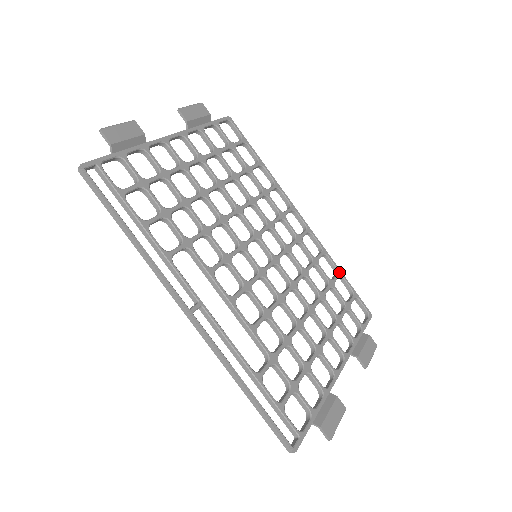
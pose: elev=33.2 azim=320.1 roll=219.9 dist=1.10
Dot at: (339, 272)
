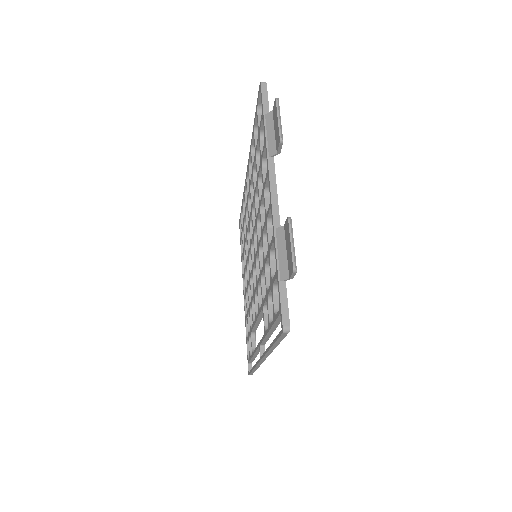
Dot at: occluded
